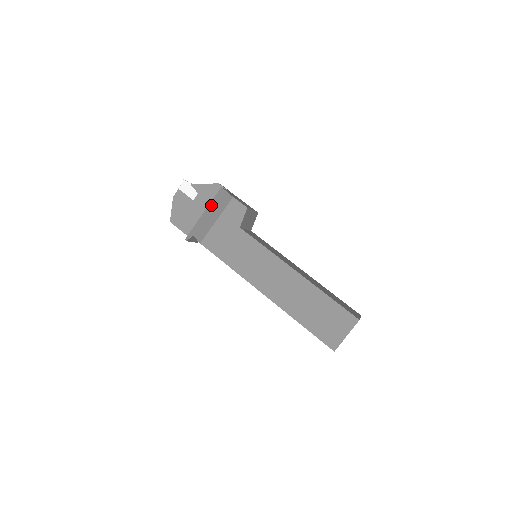
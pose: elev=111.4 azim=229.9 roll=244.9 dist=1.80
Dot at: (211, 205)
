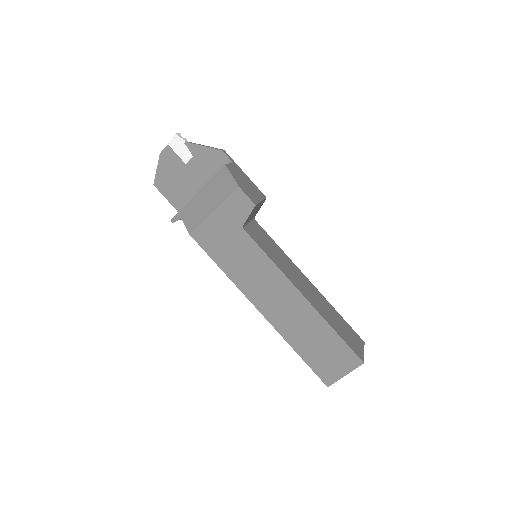
Dot at: (209, 186)
